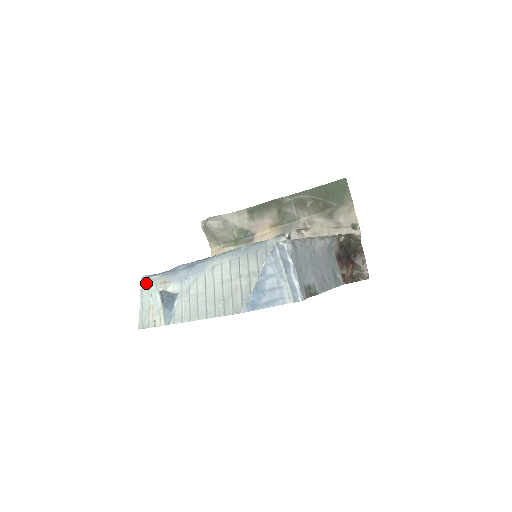
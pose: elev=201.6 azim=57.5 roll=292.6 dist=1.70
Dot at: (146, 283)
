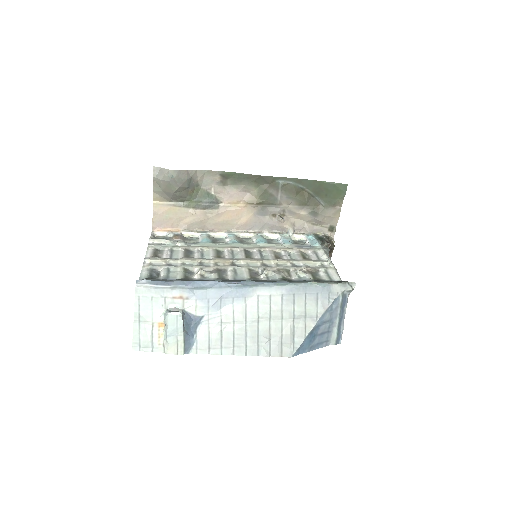
Dot at: (146, 291)
